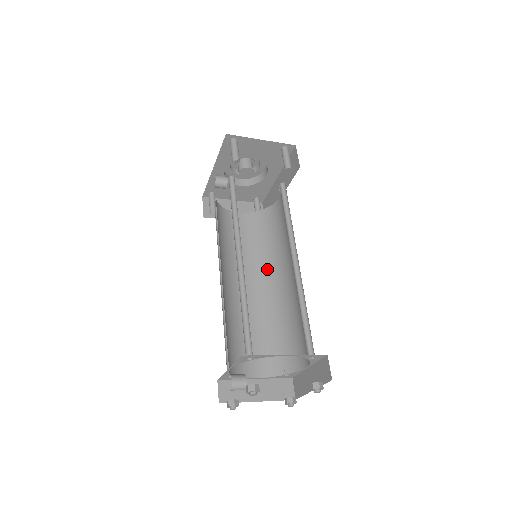
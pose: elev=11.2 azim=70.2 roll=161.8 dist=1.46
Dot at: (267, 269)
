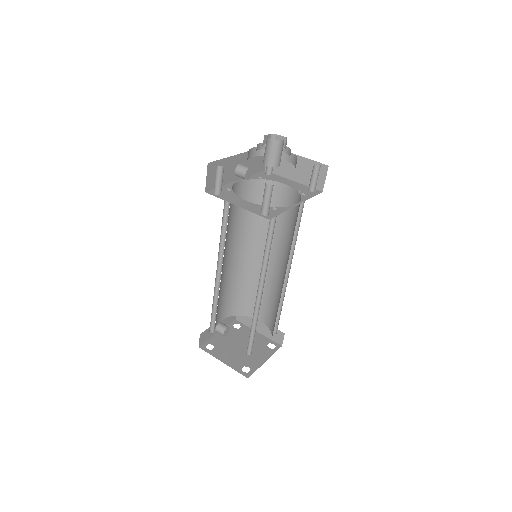
Dot at: (286, 254)
